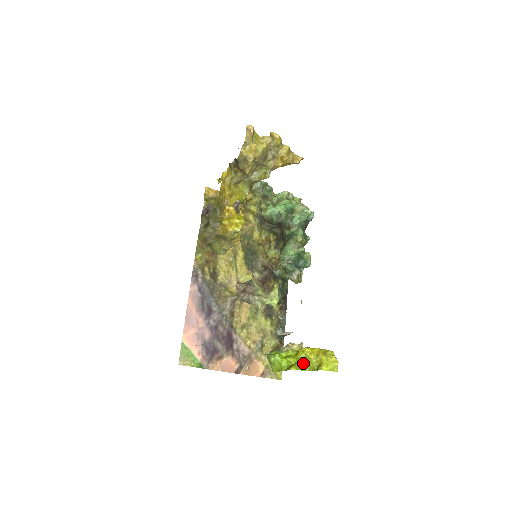
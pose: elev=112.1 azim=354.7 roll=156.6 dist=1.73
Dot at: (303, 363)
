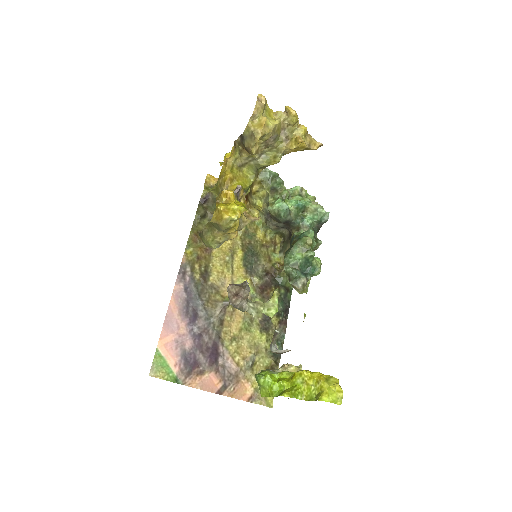
Dot at: (299, 389)
